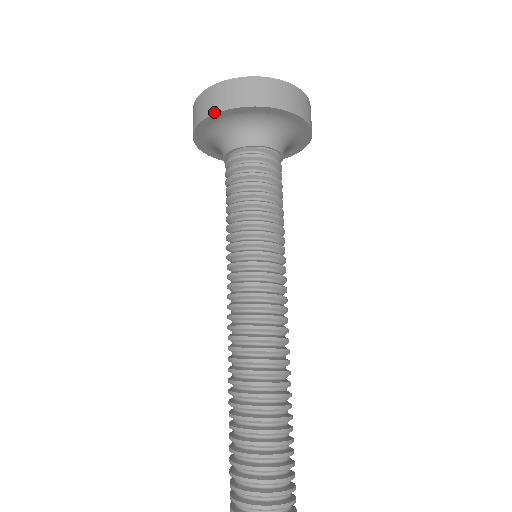
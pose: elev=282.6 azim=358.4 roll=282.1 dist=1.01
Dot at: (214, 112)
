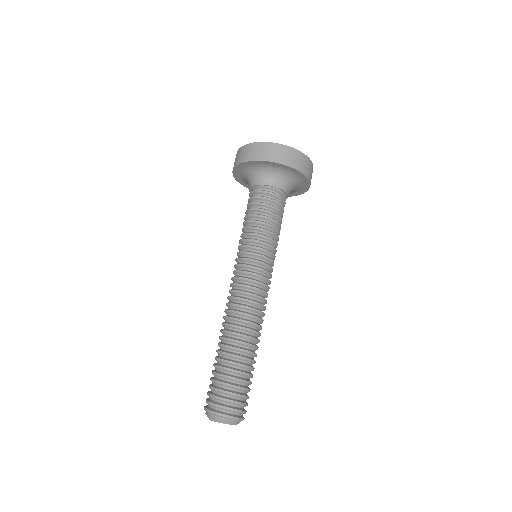
Dot at: (232, 171)
